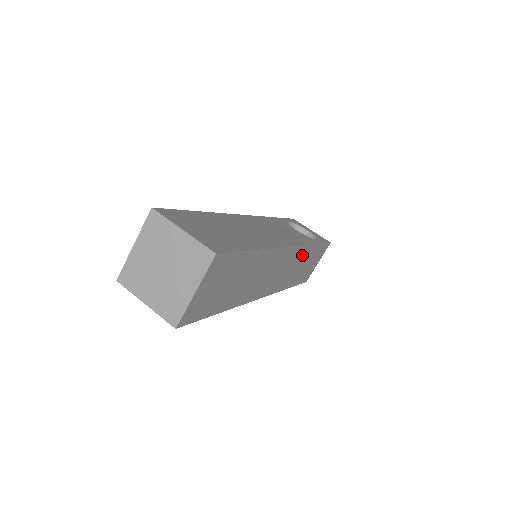
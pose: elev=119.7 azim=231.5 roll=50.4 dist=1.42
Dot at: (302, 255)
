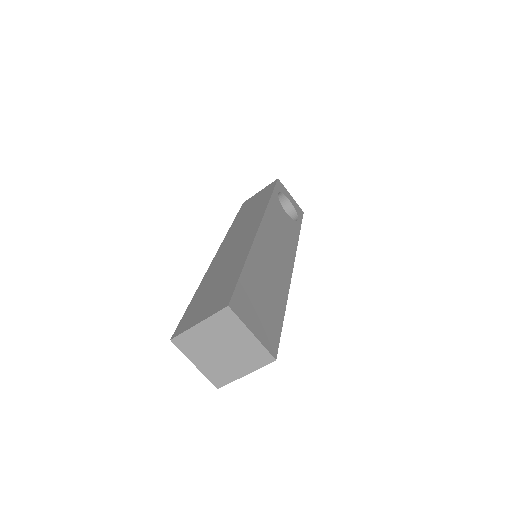
Dot at: occluded
